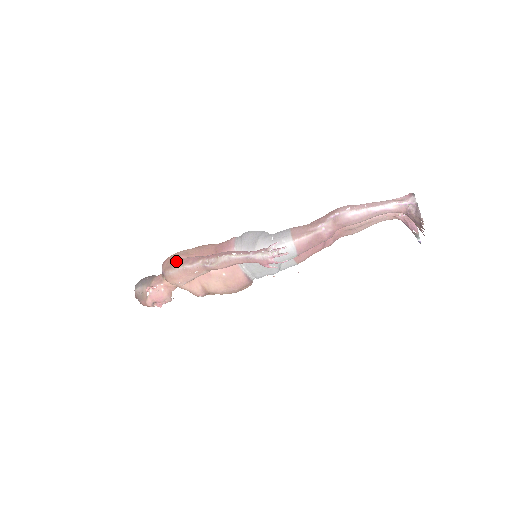
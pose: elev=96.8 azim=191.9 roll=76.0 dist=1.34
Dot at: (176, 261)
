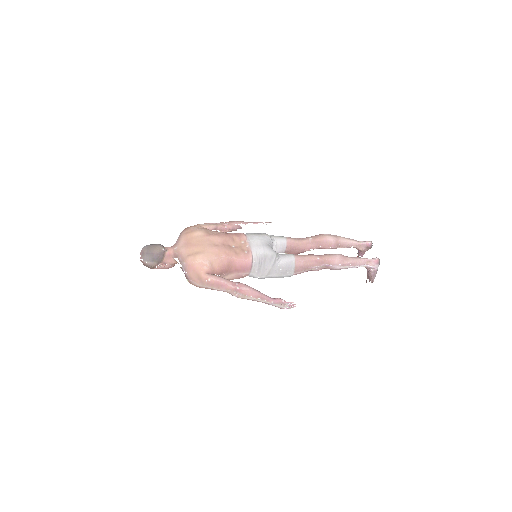
Dot at: (206, 280)
